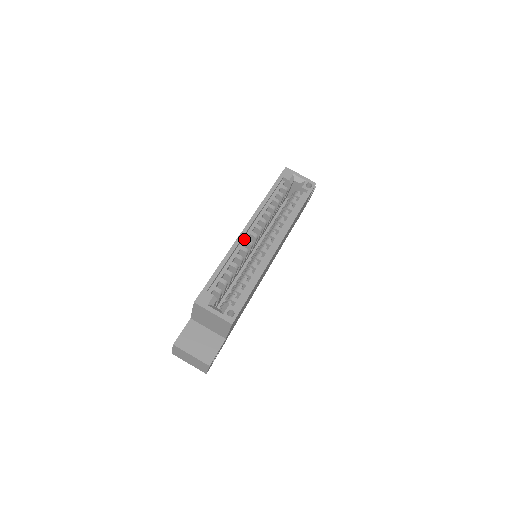
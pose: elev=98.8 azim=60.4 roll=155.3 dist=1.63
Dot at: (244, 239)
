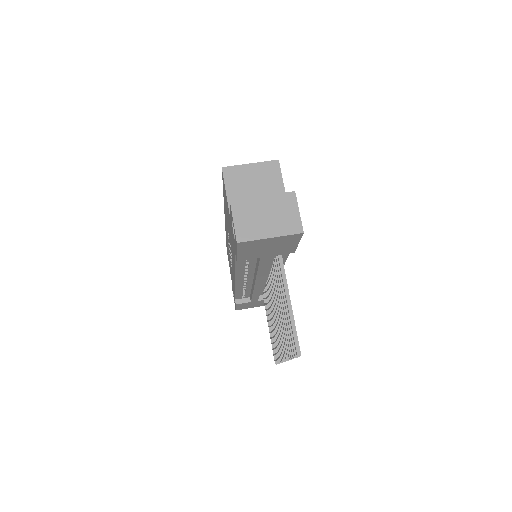
Dot at: occluded
